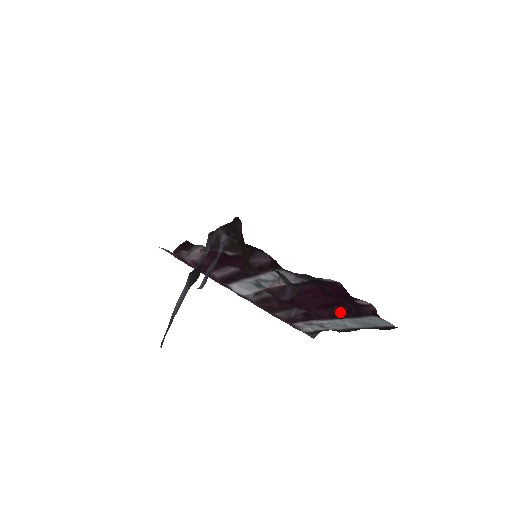
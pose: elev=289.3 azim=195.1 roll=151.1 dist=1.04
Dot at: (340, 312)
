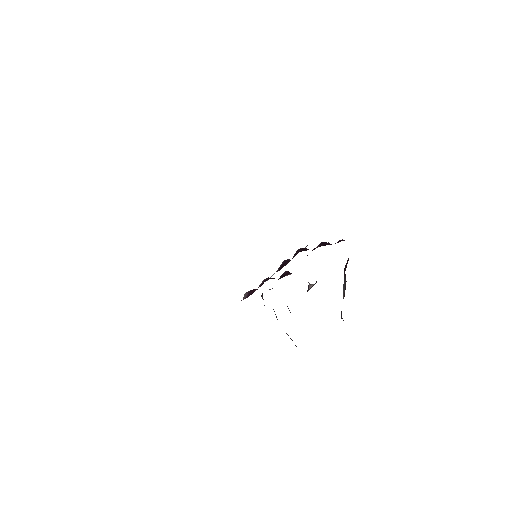
Dot at: (323, 245)
